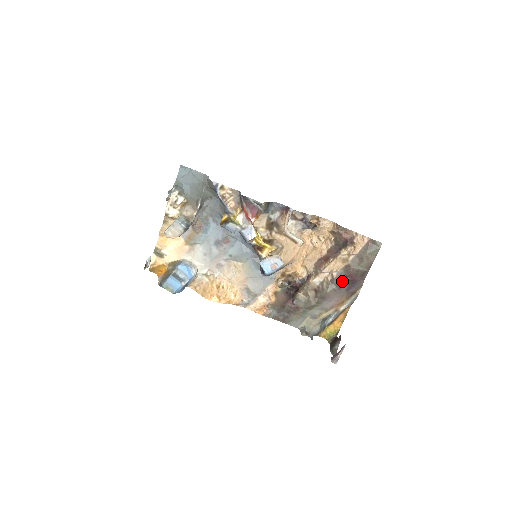
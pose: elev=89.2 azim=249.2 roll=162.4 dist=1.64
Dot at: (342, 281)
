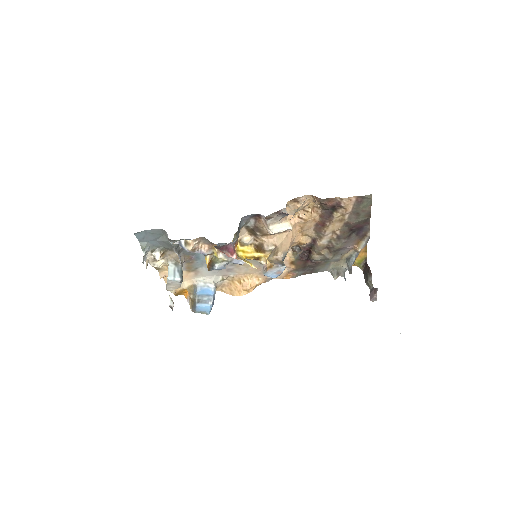
Dot at: (348, 233)
